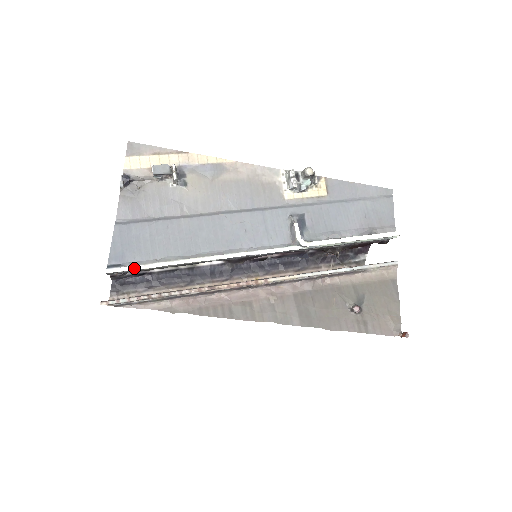
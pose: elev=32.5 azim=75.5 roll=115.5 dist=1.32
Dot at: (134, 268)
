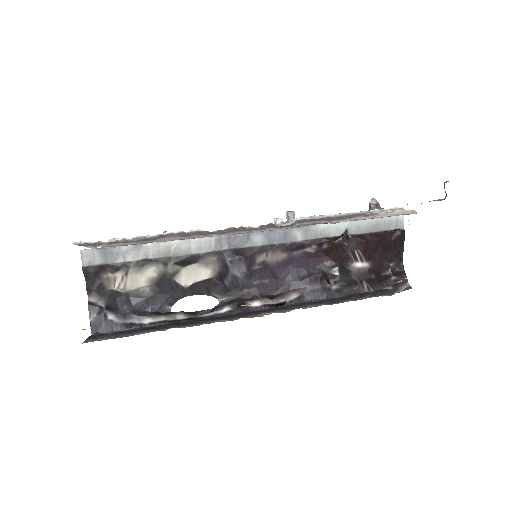
Dot at: occluded
